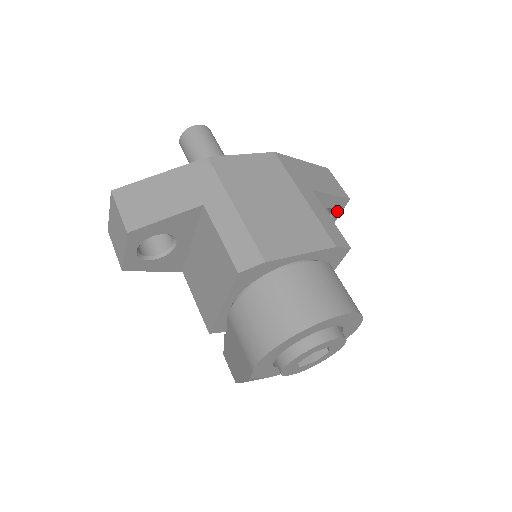
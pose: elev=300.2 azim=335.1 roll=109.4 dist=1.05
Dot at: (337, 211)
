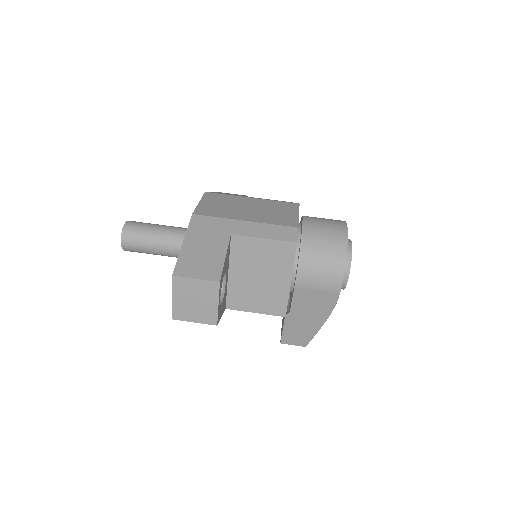
Dot at: occluded
